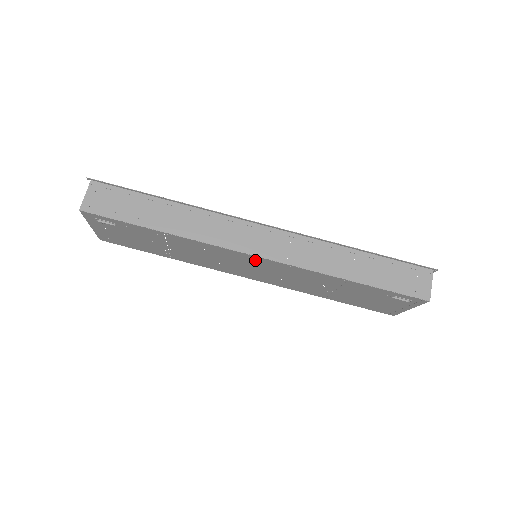
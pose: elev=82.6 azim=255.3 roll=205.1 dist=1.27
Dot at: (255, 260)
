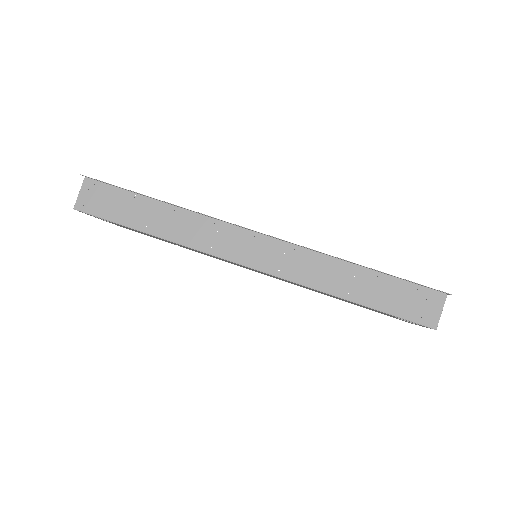
Dot at: occluded
